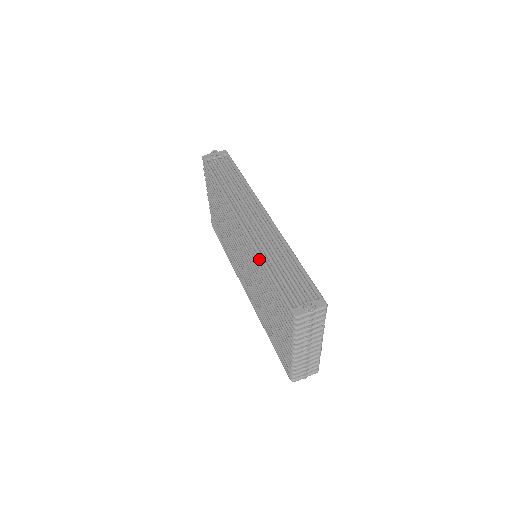
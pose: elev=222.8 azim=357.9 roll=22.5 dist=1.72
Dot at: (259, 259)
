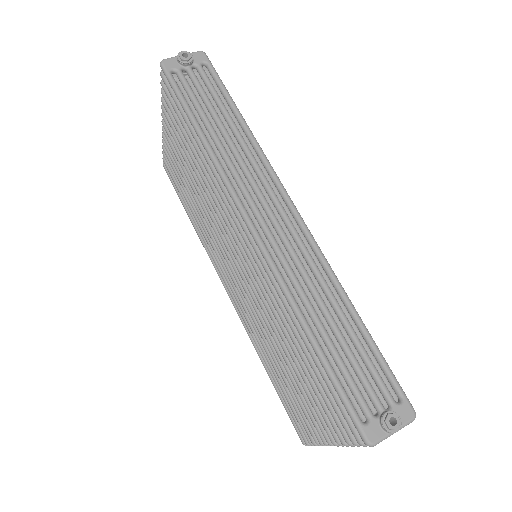
Dot at: (288, 306)
